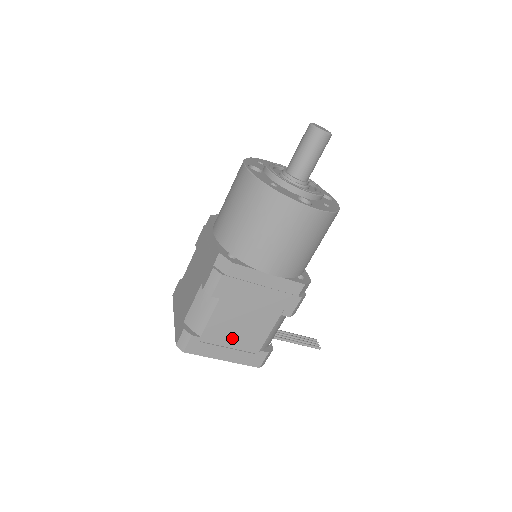
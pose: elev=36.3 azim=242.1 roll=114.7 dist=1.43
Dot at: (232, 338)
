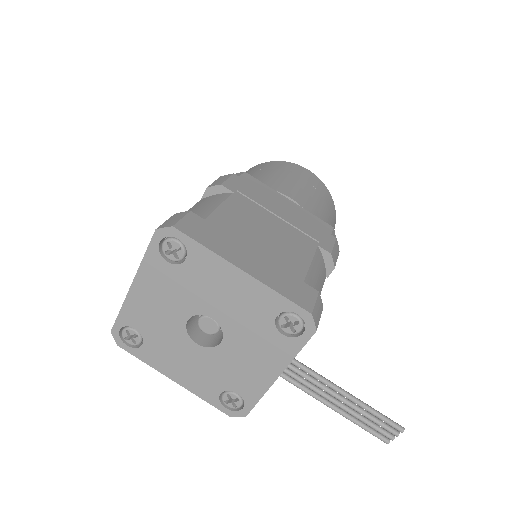
Dot at: (254, 245)
